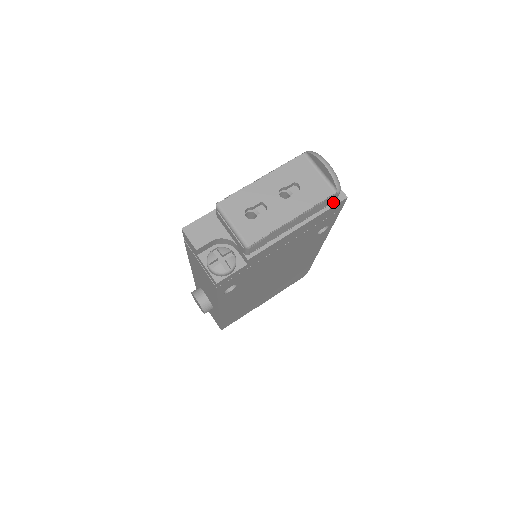
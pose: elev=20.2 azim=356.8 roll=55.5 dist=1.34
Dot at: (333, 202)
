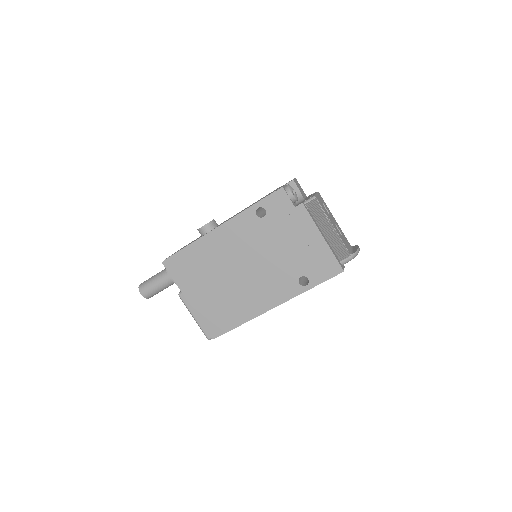
Dot at: (339, 262)
